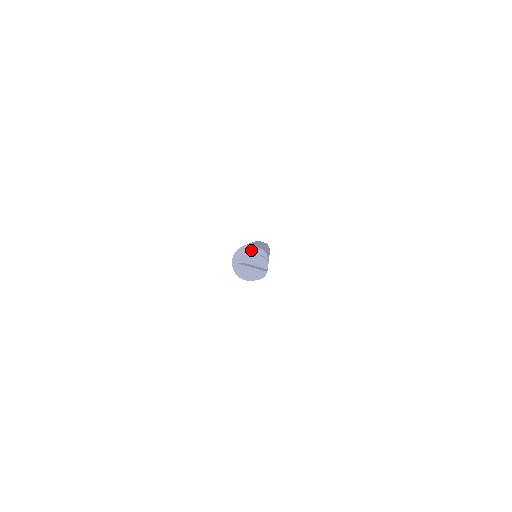
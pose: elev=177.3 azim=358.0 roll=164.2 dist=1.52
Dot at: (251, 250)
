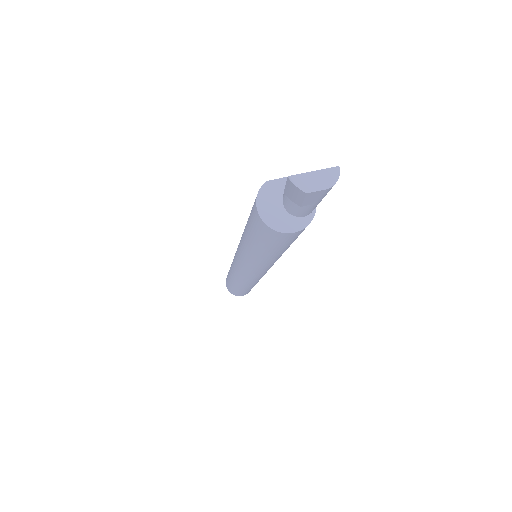
Dot at: (277, 185)
